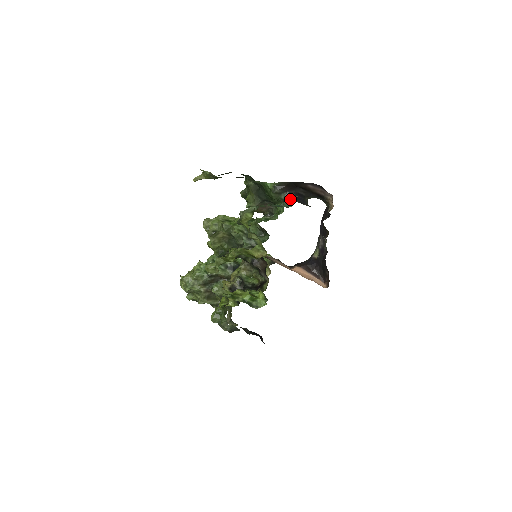
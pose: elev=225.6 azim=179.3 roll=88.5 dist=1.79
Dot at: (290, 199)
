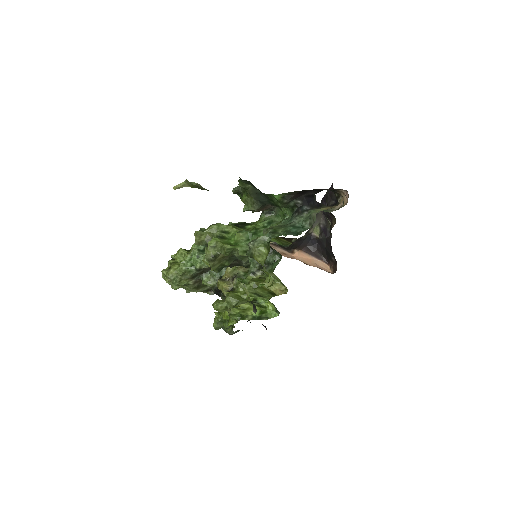
Dot at: (302, 208)
